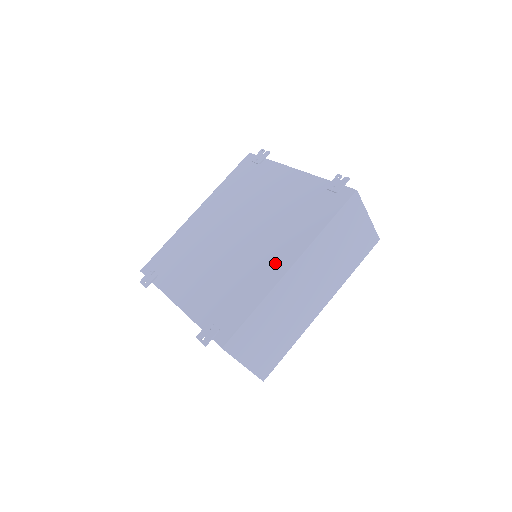
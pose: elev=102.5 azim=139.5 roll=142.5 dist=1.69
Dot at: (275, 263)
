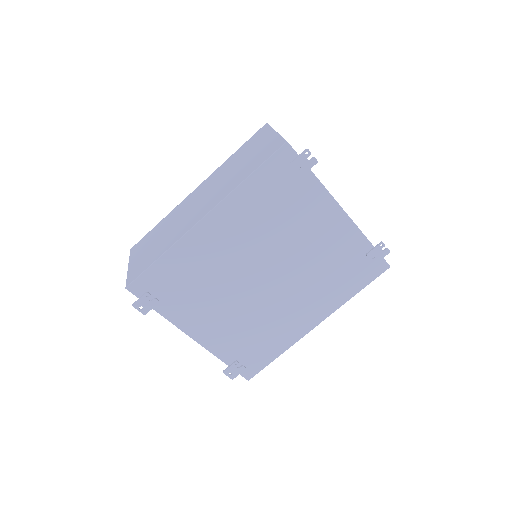
Dot at: (302, 320)
